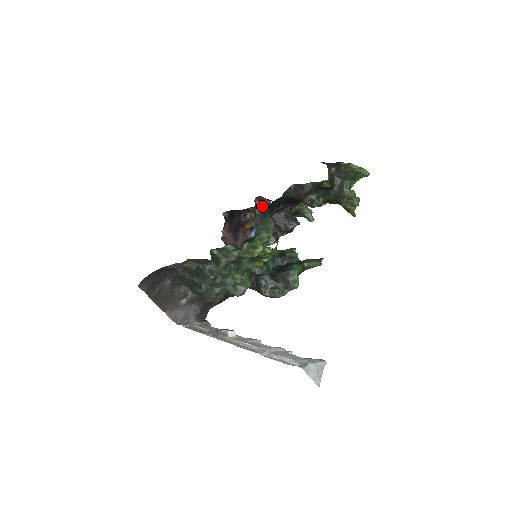
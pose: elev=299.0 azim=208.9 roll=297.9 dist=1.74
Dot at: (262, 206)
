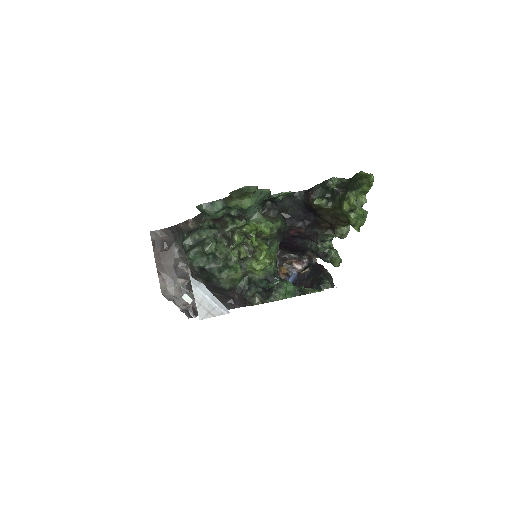
Dot at: (276, 203)
